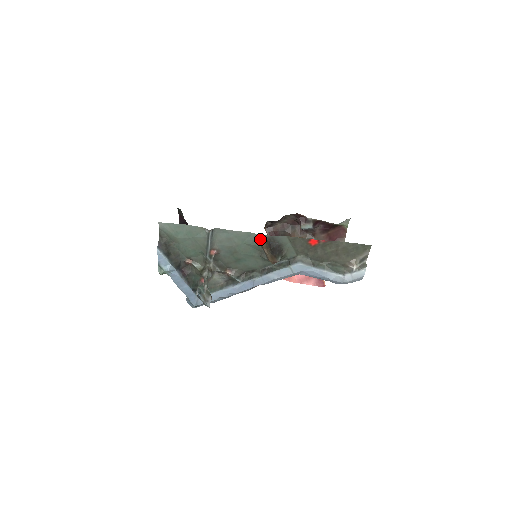
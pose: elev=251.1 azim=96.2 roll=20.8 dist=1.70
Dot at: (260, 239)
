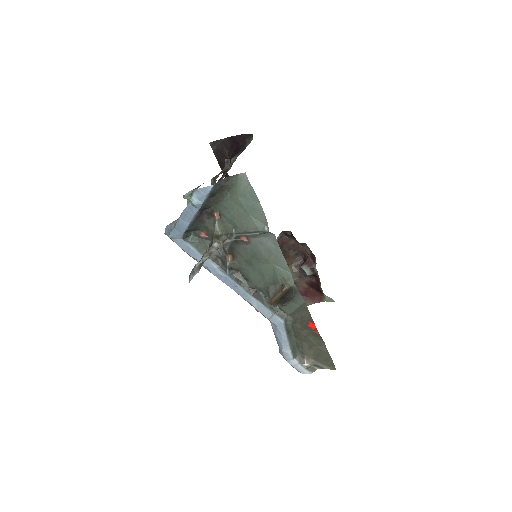
Dot at: (289, 282)
